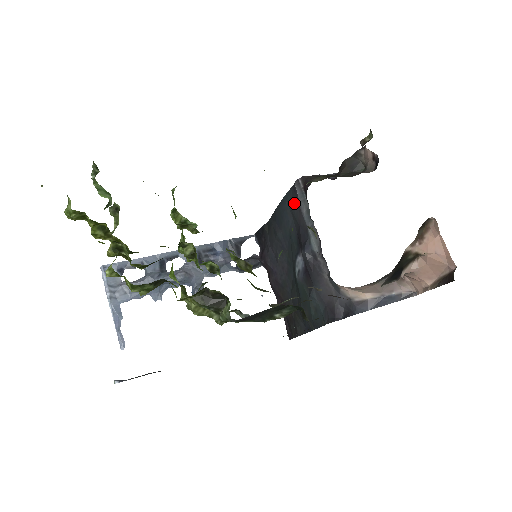
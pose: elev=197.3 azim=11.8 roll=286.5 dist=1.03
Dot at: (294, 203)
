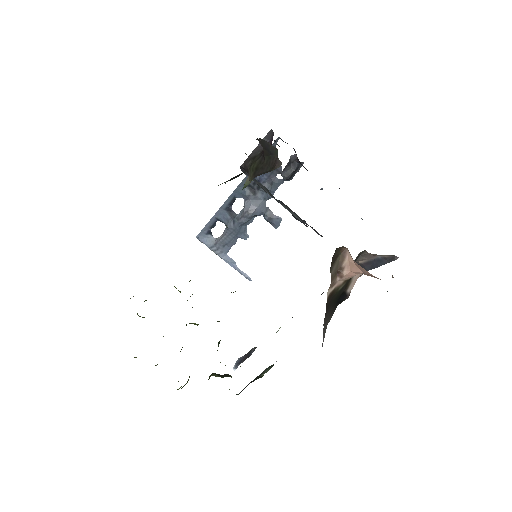
Dot at: occluded
